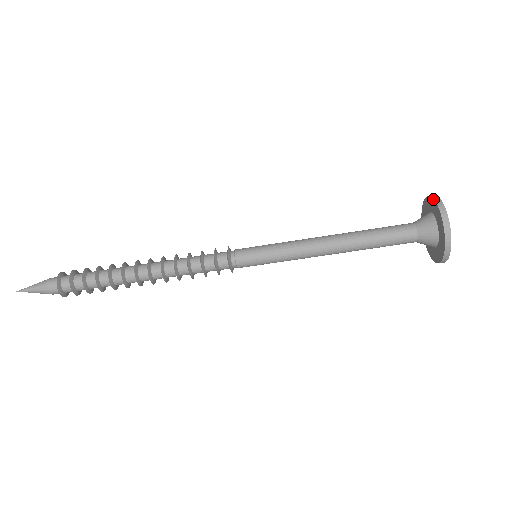
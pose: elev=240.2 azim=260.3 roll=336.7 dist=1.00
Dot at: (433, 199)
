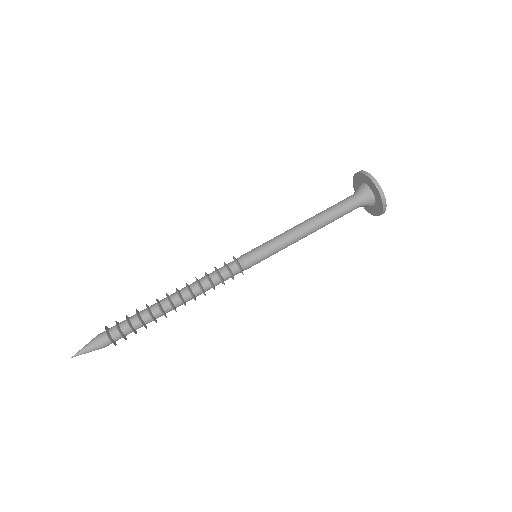
Dot at: (356, 173)
